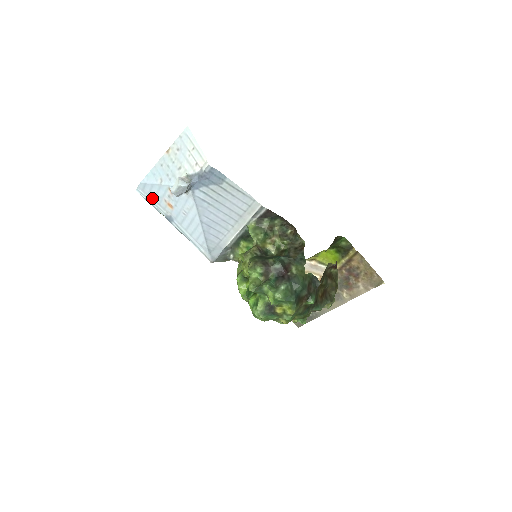
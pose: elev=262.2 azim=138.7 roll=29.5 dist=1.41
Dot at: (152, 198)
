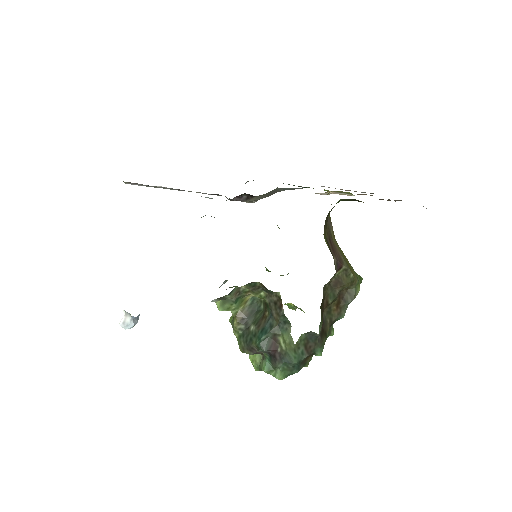
Dot at: occluded
